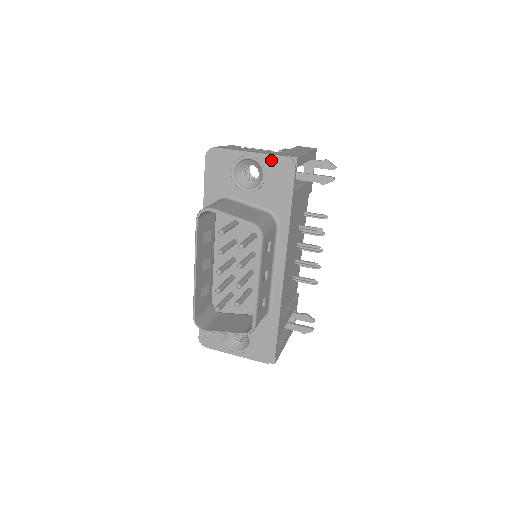
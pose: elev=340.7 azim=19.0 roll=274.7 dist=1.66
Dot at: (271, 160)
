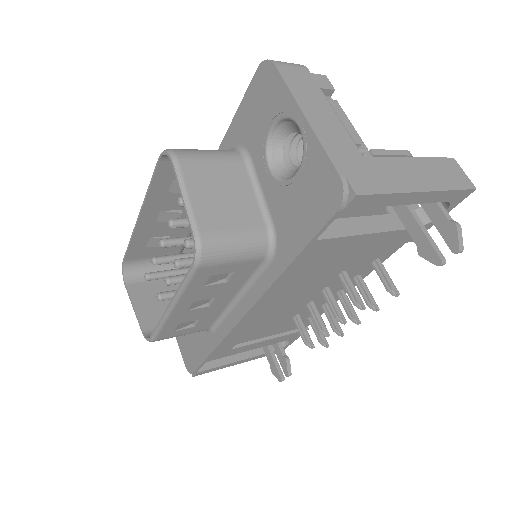
Dot at: (320, 160)
